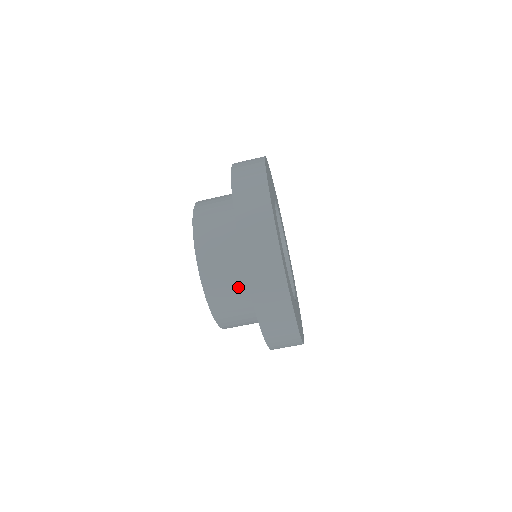
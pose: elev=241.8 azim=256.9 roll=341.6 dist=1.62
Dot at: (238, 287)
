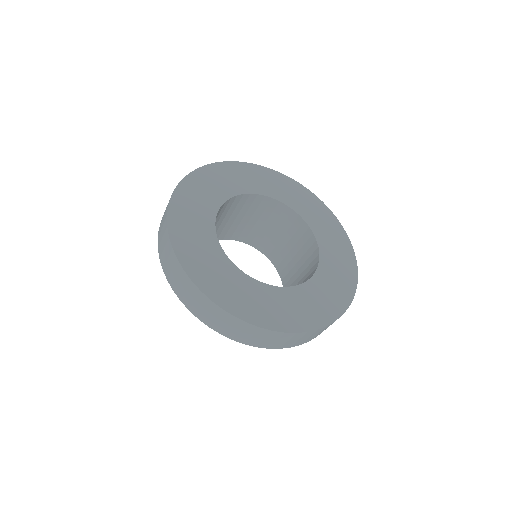
Dot at: occluded
